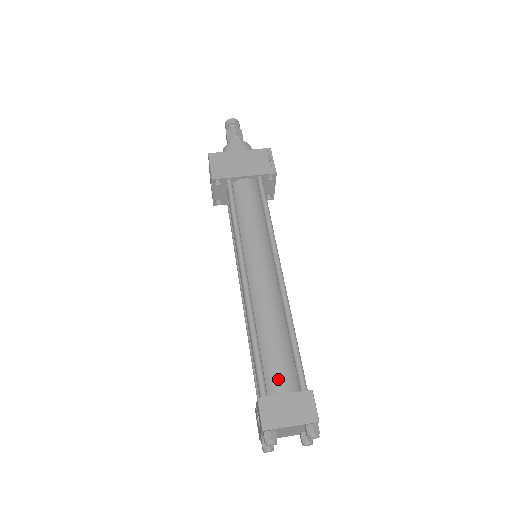
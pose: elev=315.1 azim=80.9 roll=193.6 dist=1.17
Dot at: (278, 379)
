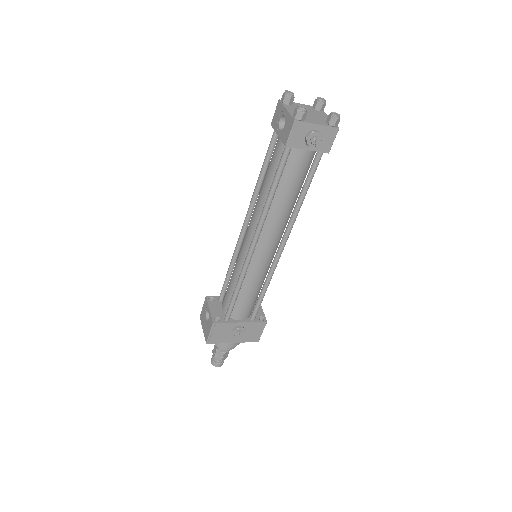
Dot at: occluded
